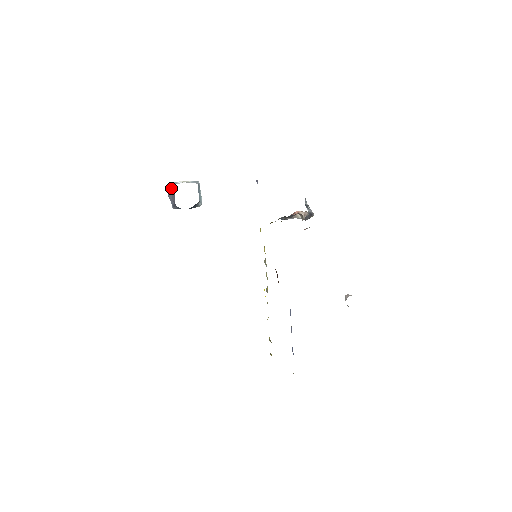
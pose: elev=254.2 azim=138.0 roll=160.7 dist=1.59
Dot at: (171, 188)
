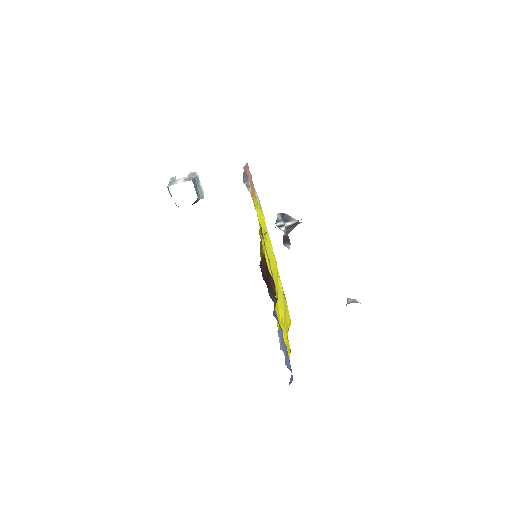
Dot at: (168, 188)
